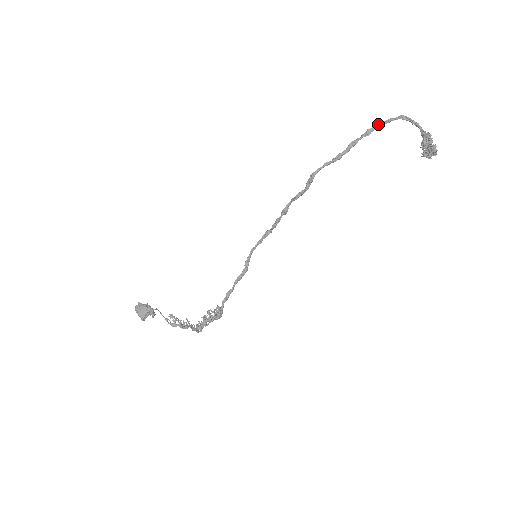
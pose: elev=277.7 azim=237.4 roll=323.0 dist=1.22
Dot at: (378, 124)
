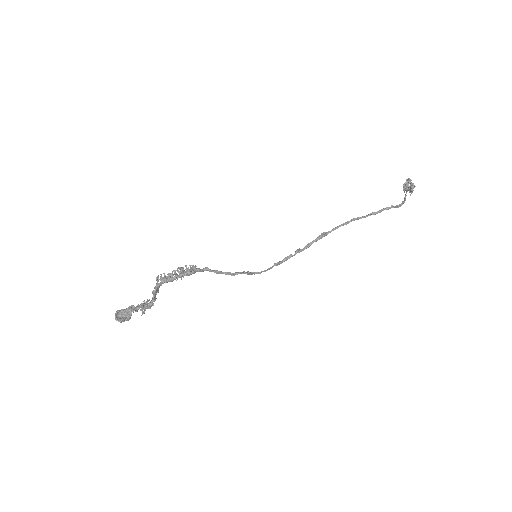
Dot at: (378, 212)
